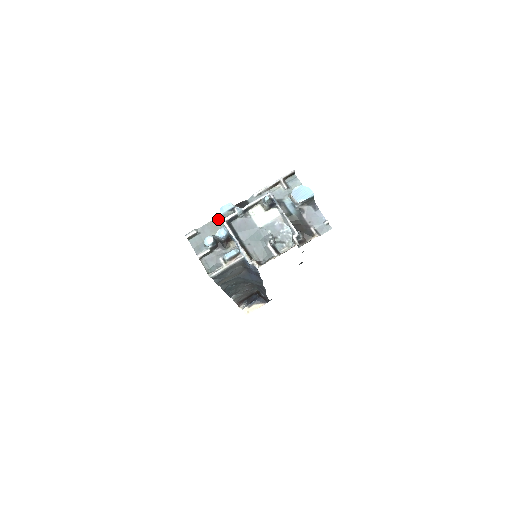
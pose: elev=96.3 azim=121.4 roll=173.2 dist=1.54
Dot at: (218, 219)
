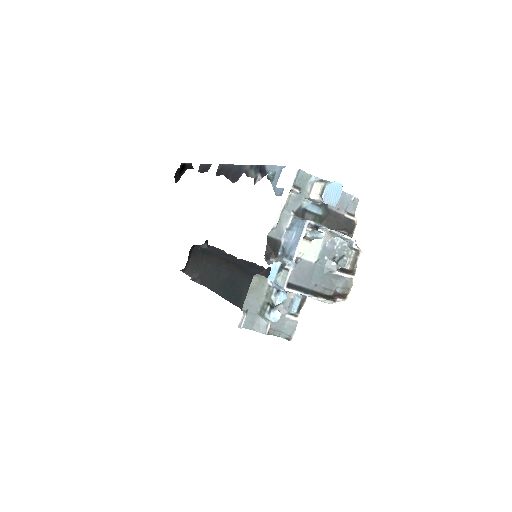
Dot at: (255, 281)
